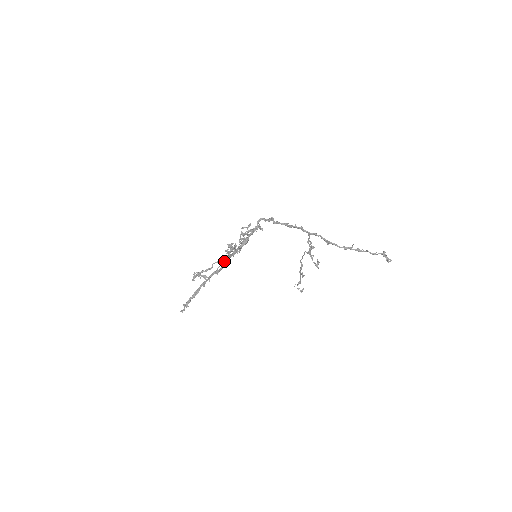
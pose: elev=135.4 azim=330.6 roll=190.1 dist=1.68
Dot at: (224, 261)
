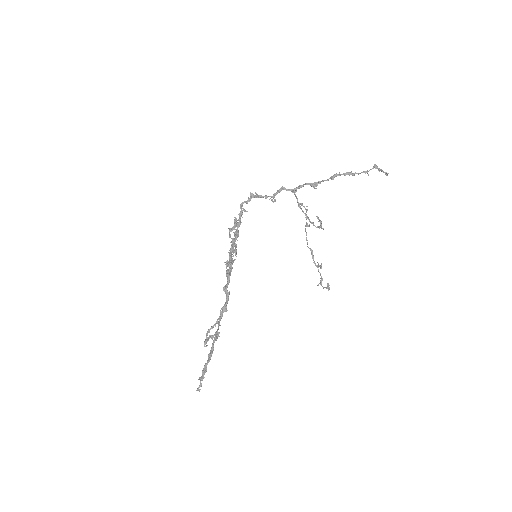
Dot at: (226, 285)
